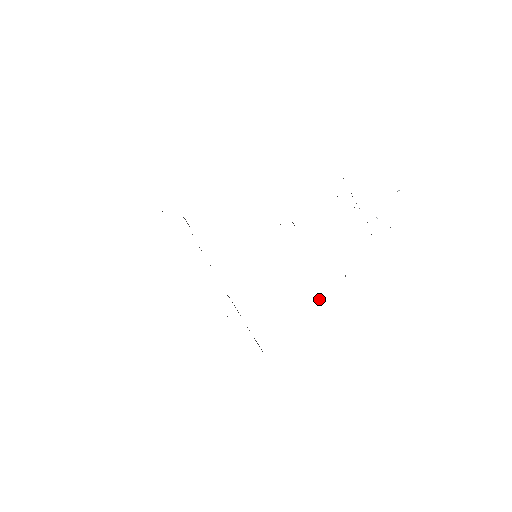
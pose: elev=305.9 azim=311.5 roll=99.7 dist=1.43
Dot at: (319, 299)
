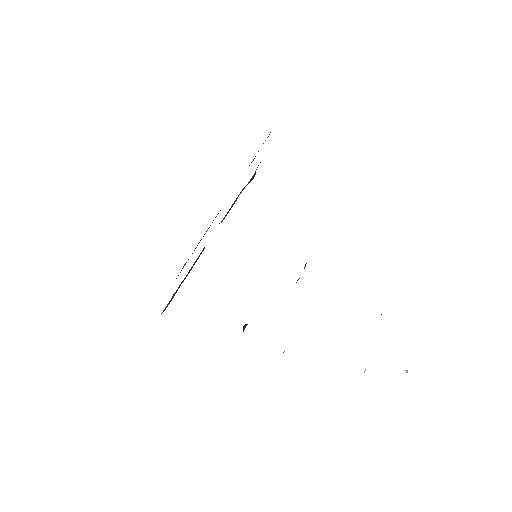
Dot at: (244, 327)
